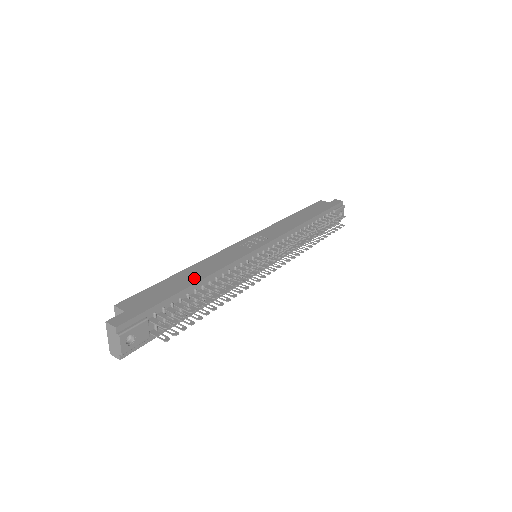
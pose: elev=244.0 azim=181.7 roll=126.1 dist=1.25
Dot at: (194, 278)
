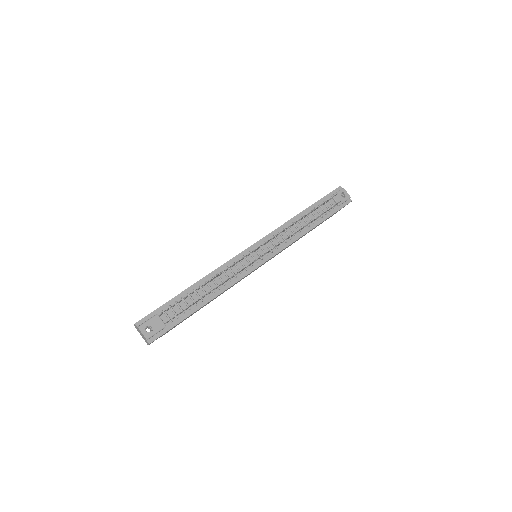
Dot at: (194, 284)
